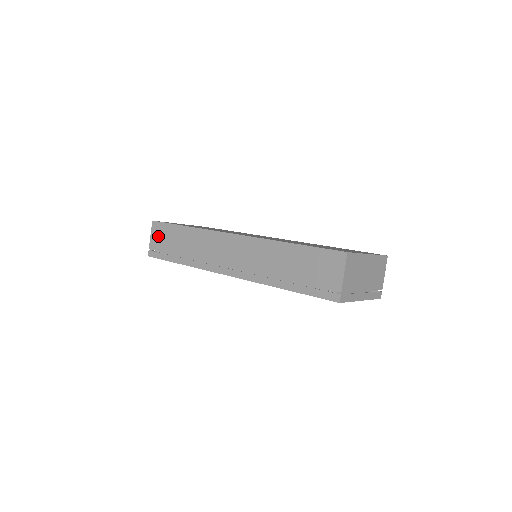
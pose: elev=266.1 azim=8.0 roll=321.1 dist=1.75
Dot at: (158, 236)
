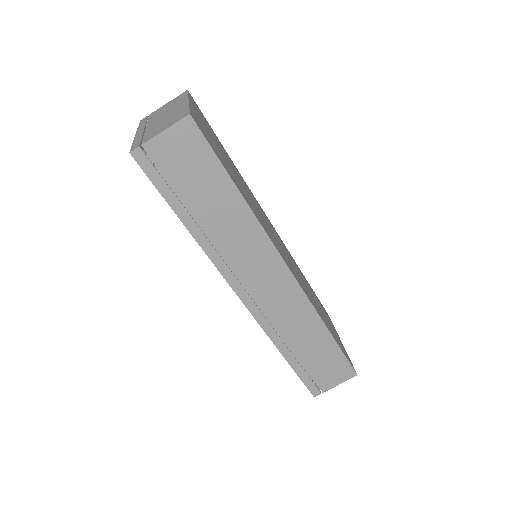
Dot at: (180, 150)
